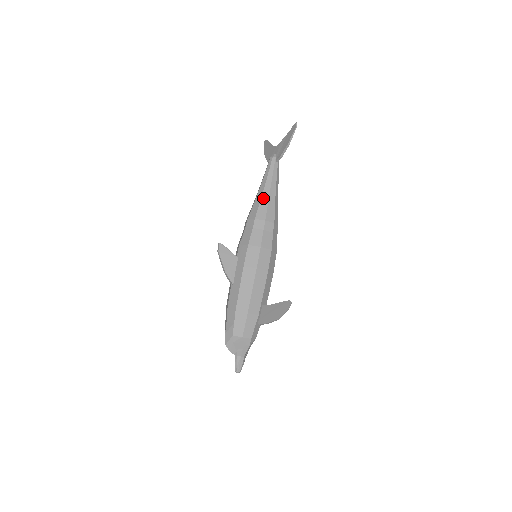
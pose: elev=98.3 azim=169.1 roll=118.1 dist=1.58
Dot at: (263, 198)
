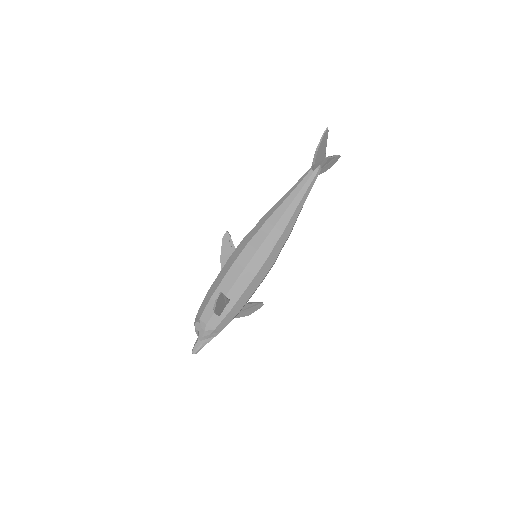
Dot at: (280, 201)
